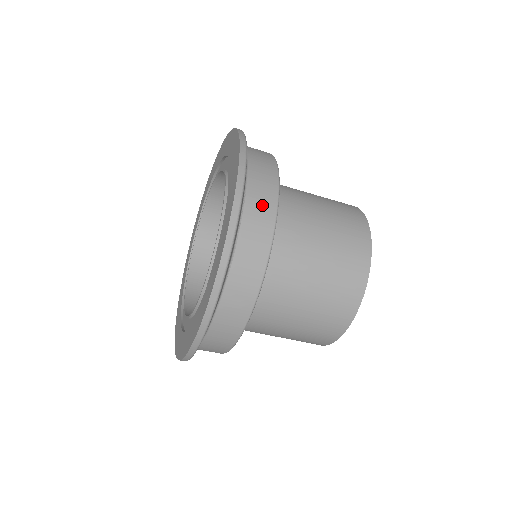
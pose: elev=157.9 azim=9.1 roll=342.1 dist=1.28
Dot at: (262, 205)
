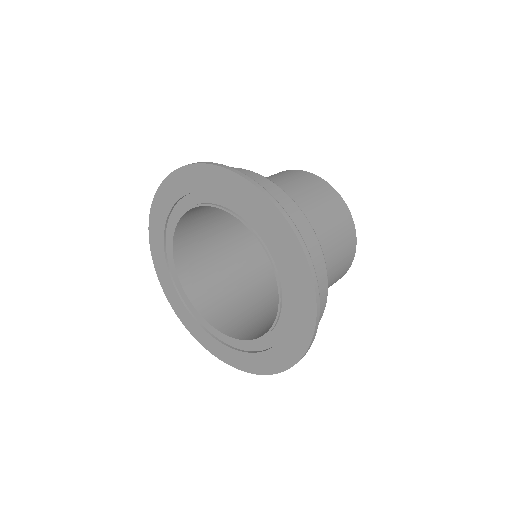
Dot at: (295, 217)
